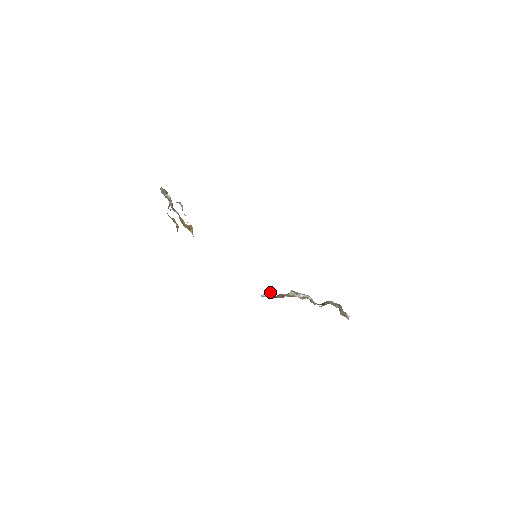
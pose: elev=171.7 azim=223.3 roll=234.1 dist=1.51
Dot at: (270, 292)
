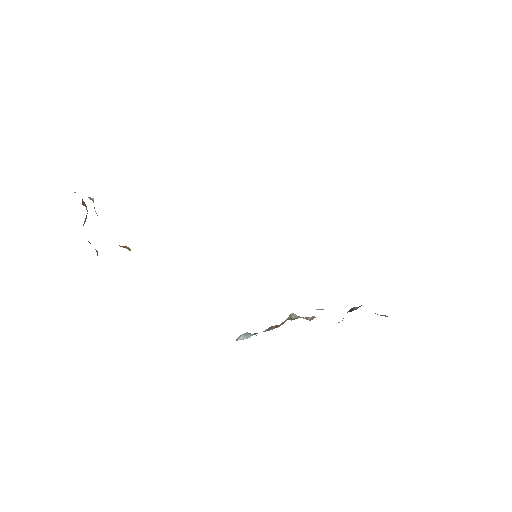
Dot at: (247, 334)
